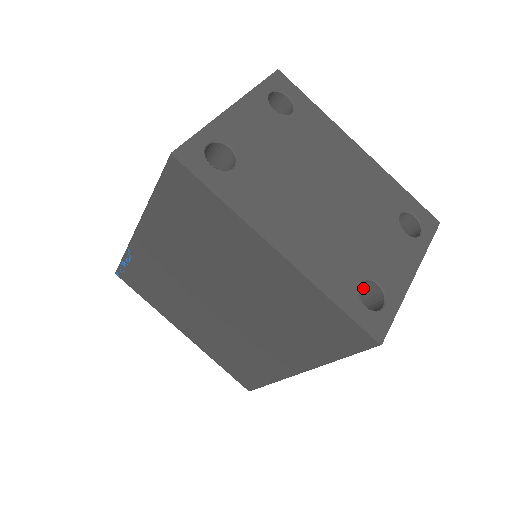
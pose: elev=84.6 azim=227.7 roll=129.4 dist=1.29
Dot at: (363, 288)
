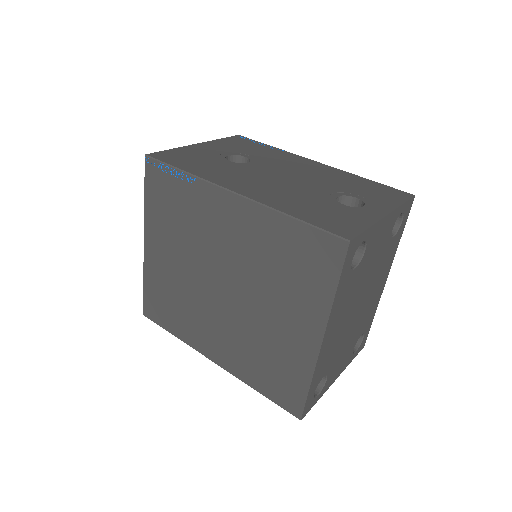
Dot at: occluded
